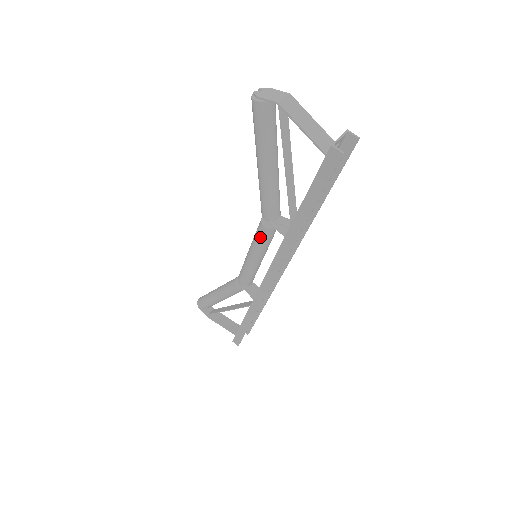
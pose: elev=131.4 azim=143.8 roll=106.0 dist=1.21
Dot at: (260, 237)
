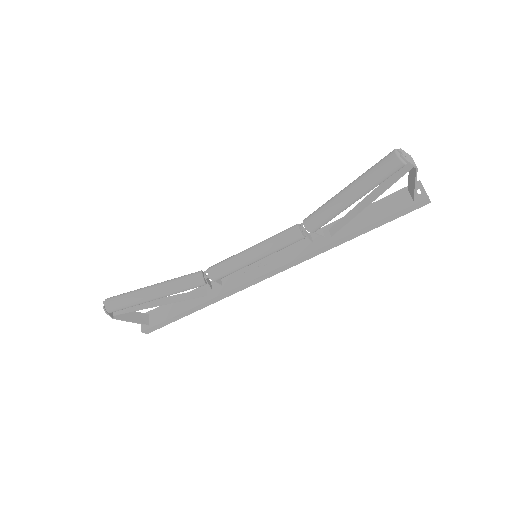
Dot at: (289, 244)
